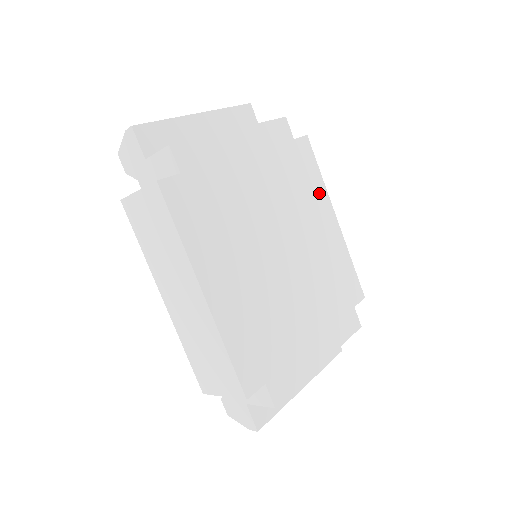
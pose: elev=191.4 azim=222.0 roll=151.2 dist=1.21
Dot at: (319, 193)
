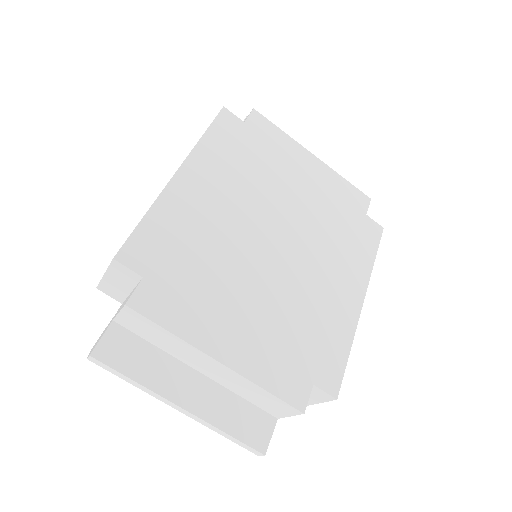
Dot at: (360, 265)
